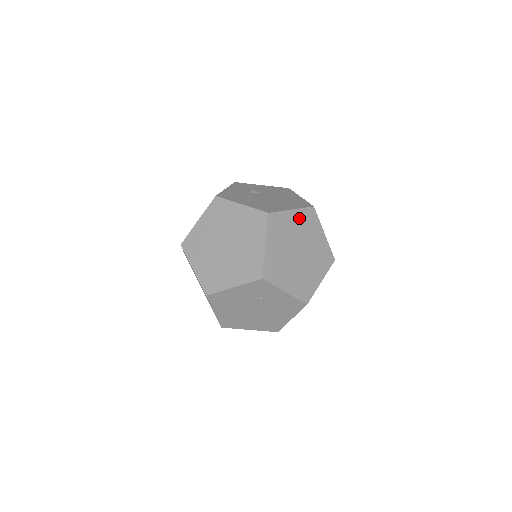
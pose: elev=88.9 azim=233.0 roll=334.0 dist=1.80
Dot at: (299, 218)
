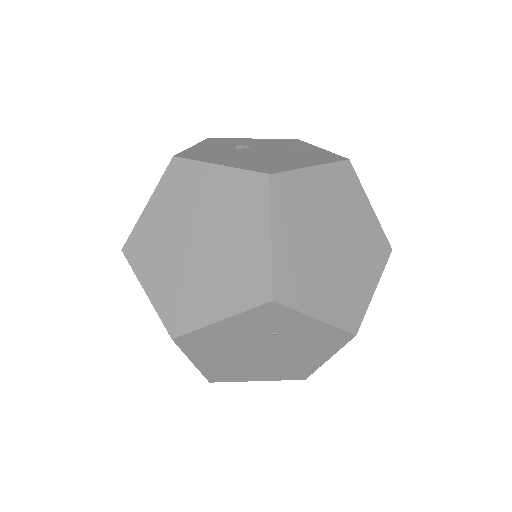
Dot at: (327, 181)
